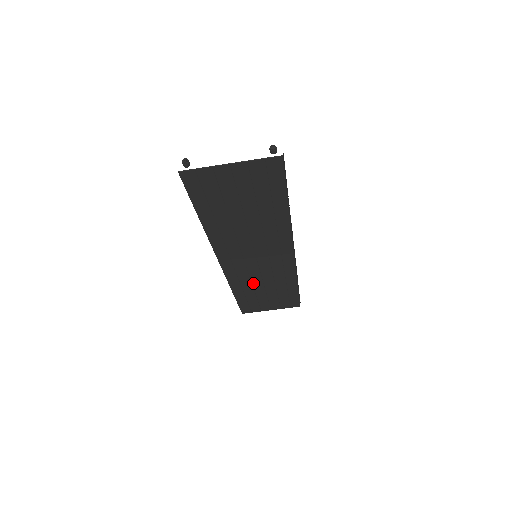
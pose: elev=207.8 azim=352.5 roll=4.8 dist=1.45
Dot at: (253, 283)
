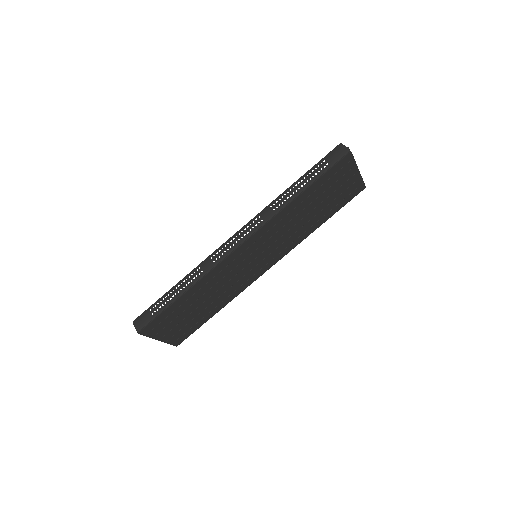
Dot at: (211, 288)
